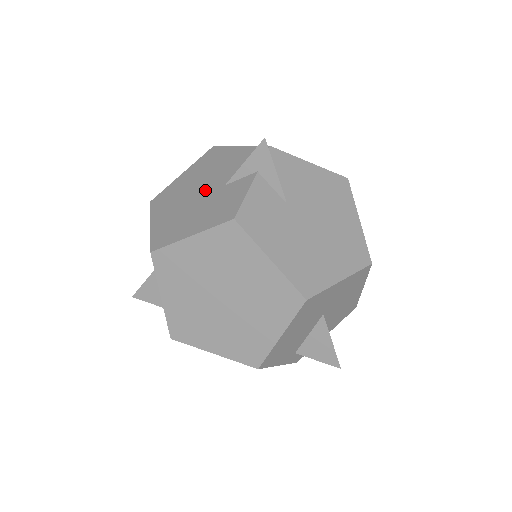
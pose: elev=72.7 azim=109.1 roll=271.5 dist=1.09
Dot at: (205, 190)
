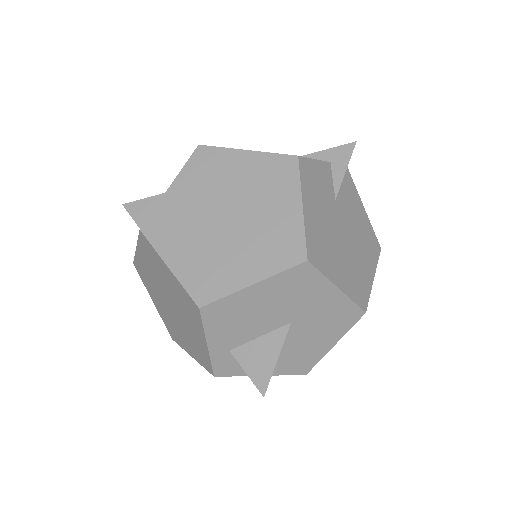
Dot at: occluded
